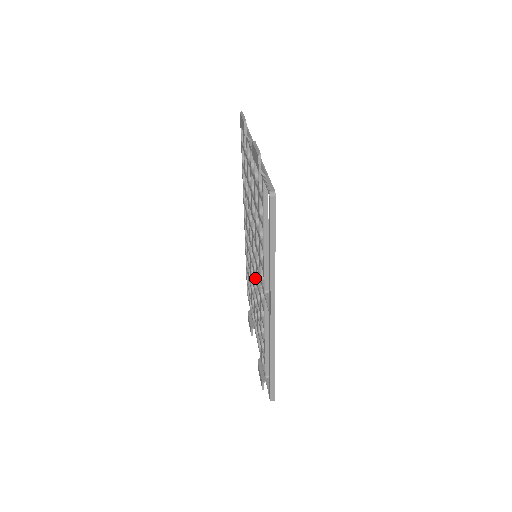
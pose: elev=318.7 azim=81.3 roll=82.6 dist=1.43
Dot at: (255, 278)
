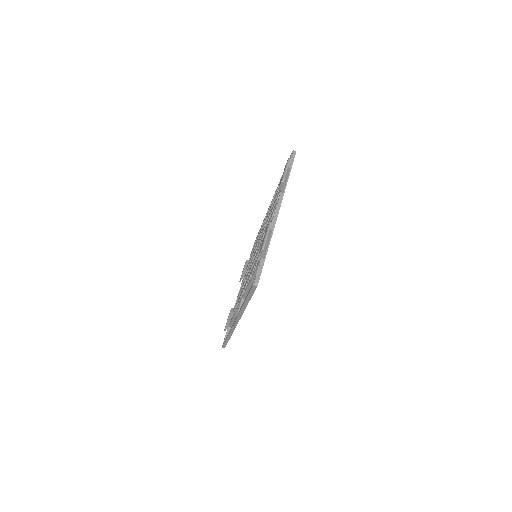
Dot at: occluded
